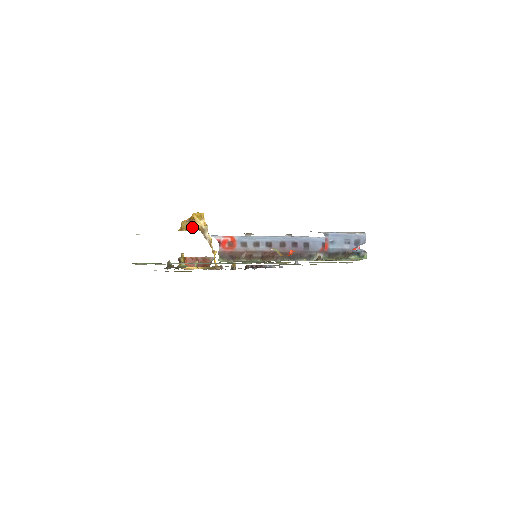
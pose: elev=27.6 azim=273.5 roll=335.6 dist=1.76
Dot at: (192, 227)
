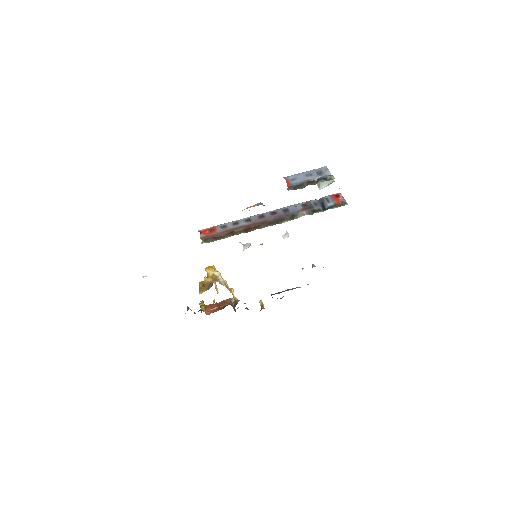
Dot at: (206, 279)
